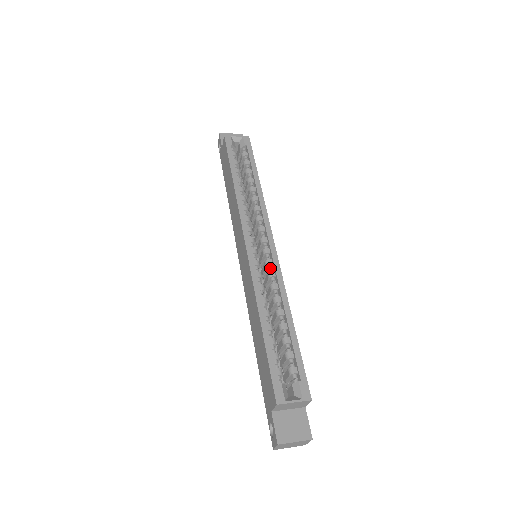
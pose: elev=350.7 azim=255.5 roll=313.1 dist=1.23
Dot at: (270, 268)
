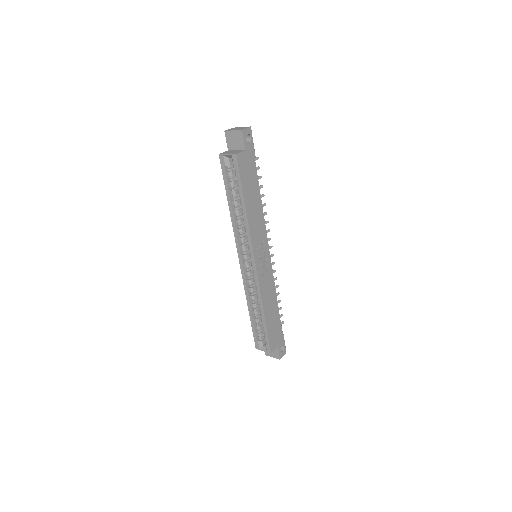
Dot at: (255, 277)
